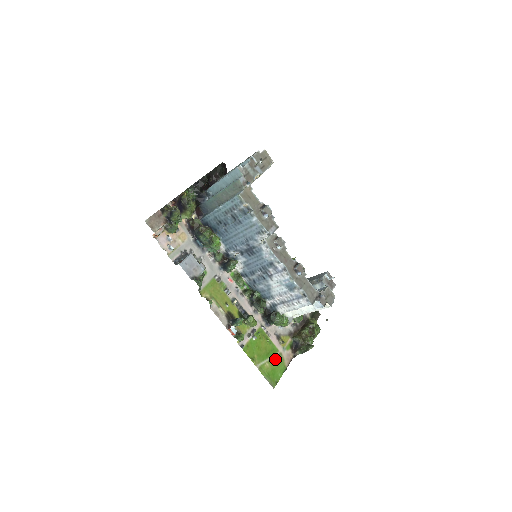
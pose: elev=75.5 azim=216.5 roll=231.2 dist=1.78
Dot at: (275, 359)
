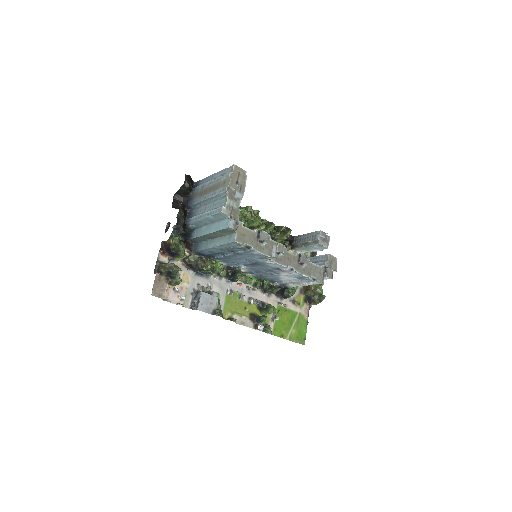
Dot at: (297, 321)
